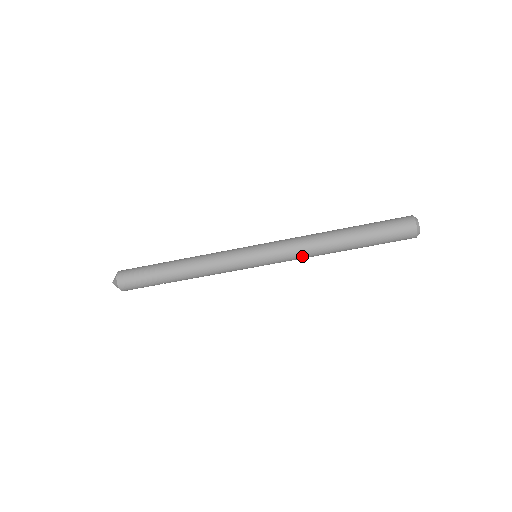
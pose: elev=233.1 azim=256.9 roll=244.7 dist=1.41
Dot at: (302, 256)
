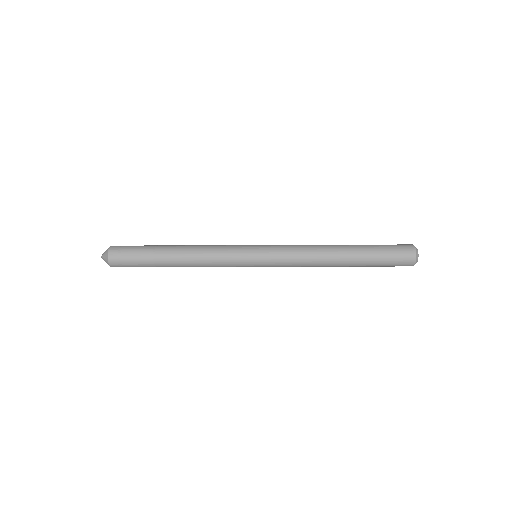
Dot at: (302, 264)
